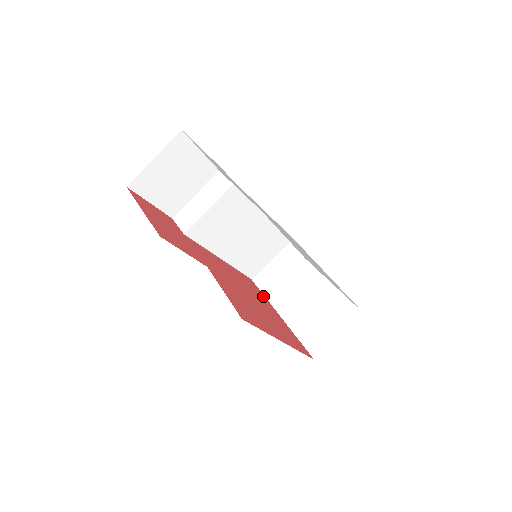
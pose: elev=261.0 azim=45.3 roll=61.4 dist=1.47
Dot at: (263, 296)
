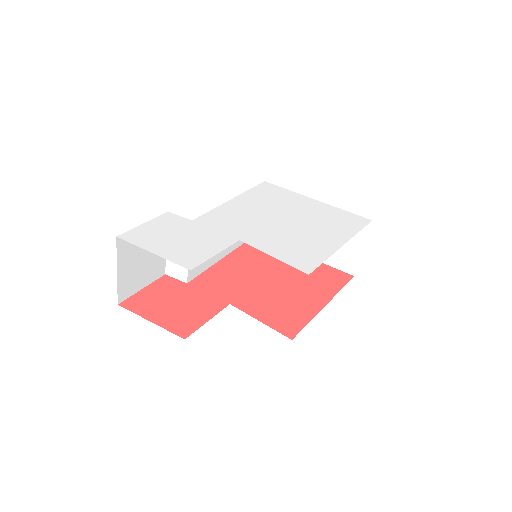
Dot at: occluded
